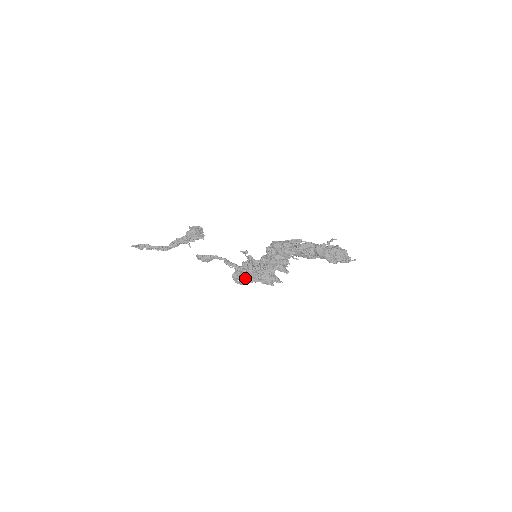
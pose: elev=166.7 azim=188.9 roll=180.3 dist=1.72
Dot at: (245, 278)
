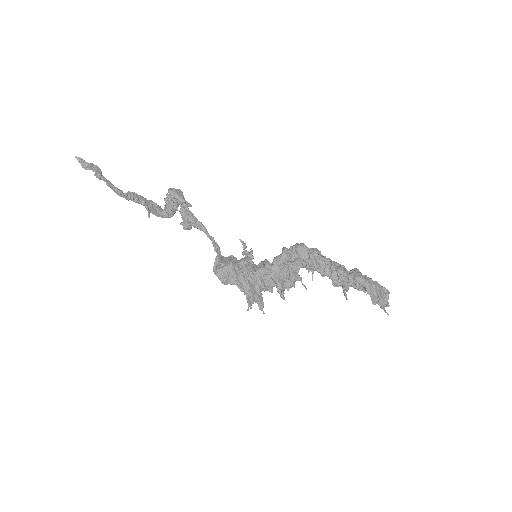
Dot at: (232, 269)
